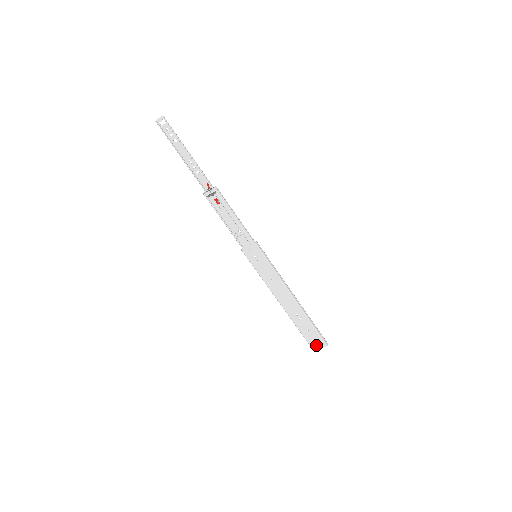
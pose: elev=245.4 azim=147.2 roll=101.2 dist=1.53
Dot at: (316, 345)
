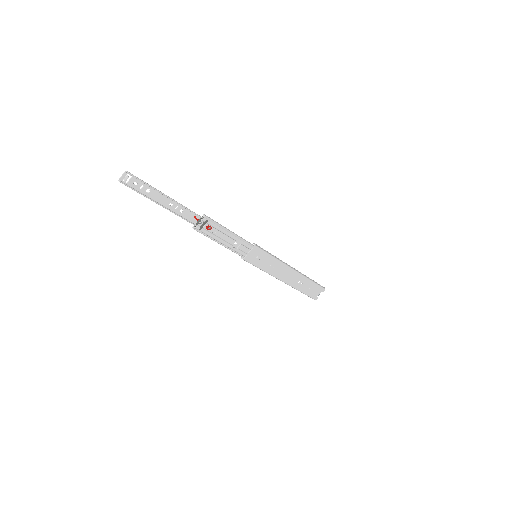
Dot at: (317, 295)
